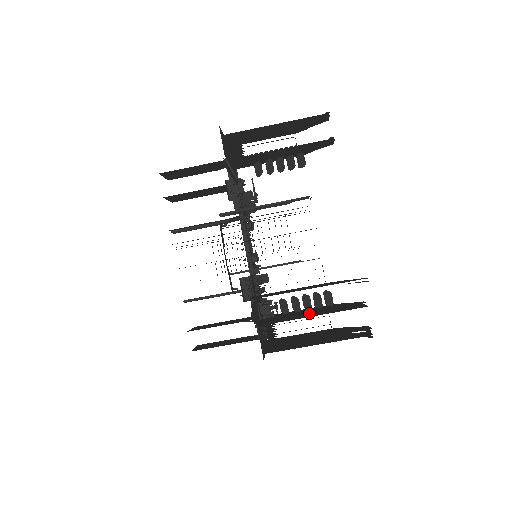
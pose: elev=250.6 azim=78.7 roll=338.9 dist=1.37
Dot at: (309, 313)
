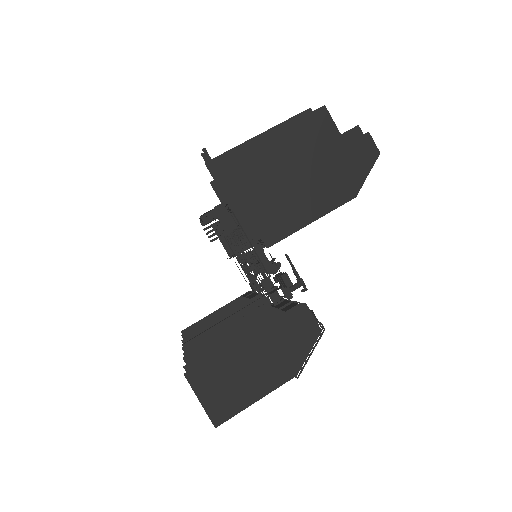
Dot at: occluded
